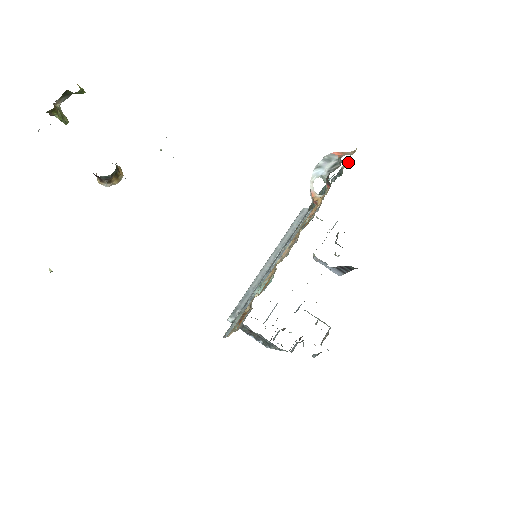
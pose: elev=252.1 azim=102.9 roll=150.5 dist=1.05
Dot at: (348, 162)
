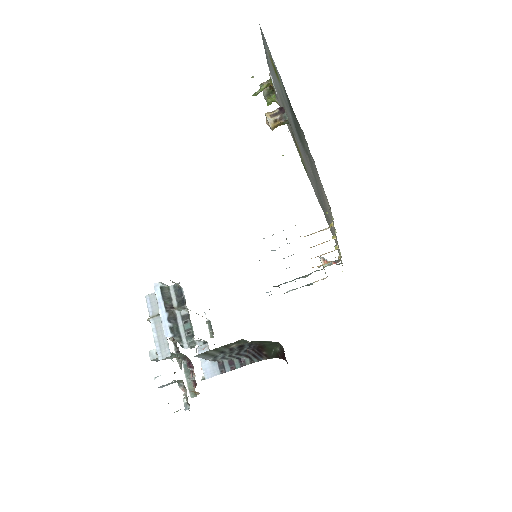
Dot at: occluded
